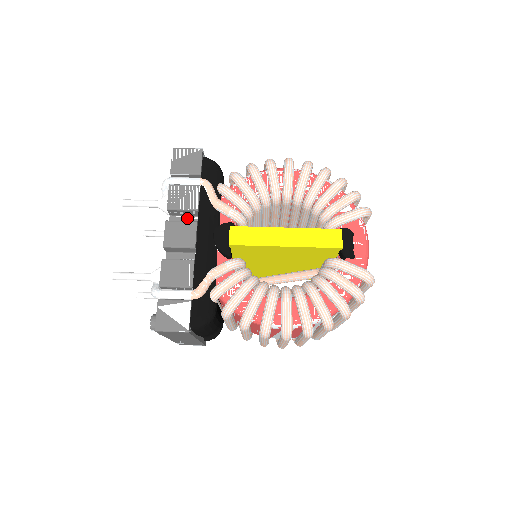
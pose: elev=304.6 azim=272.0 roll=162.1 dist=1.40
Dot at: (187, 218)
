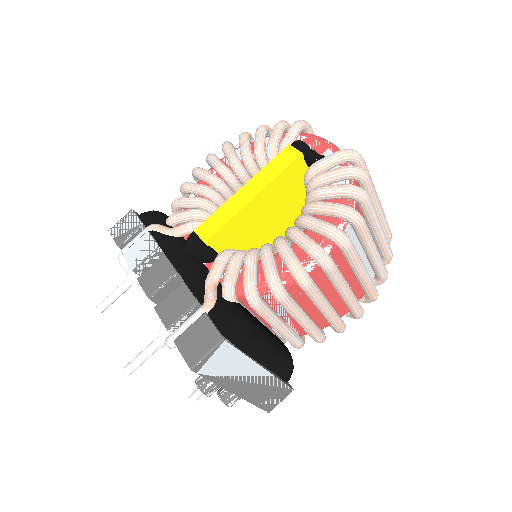
Dot at: occluded
